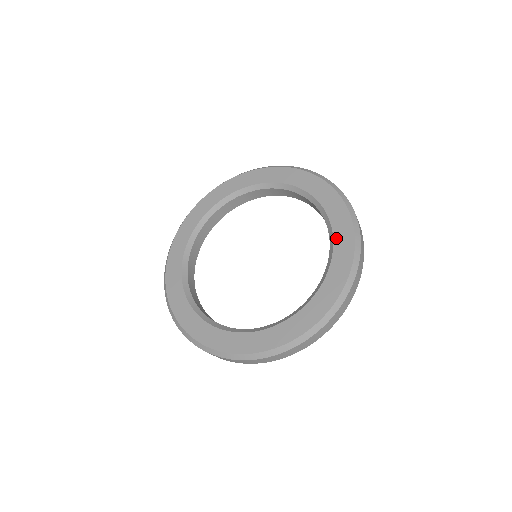
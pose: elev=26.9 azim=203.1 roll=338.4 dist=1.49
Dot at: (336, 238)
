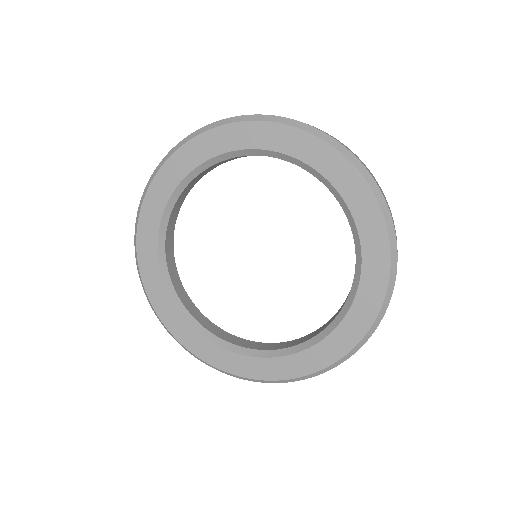
Dot at: (314, 164)
